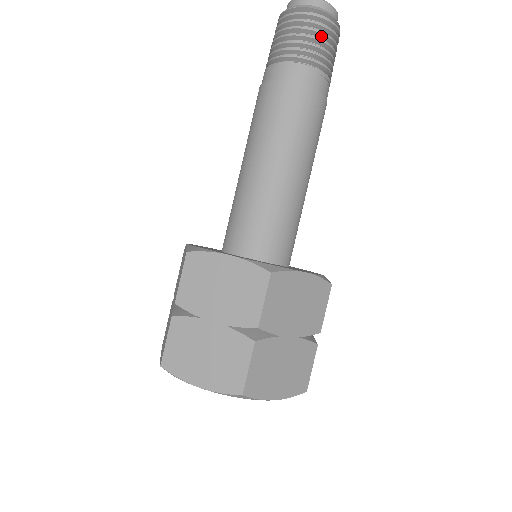
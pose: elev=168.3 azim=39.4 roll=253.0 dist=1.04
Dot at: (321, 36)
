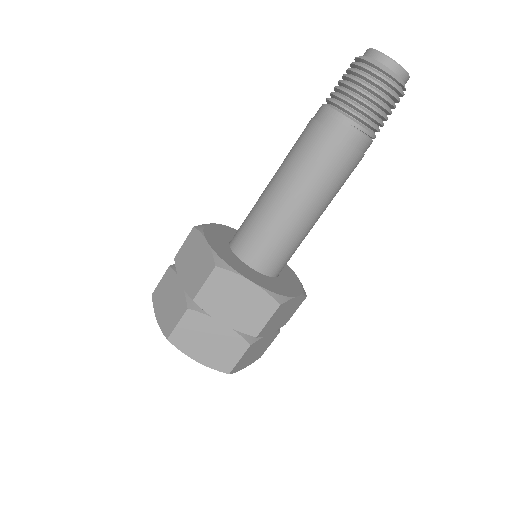
Dot at: (367, 89)
